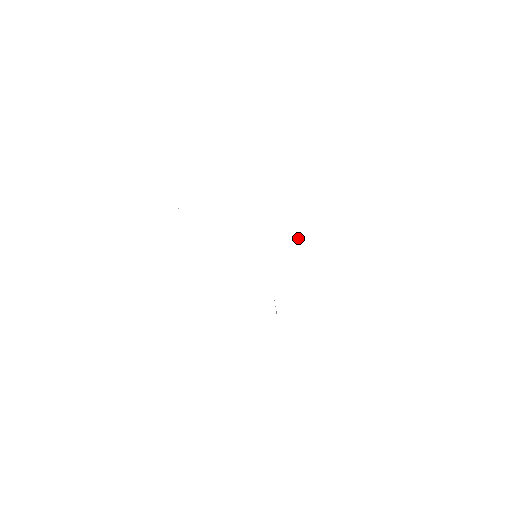
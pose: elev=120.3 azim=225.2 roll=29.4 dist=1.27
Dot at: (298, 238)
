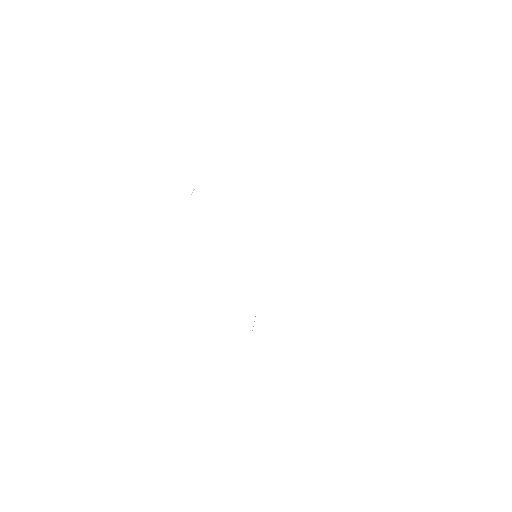
Dot at: occluded
